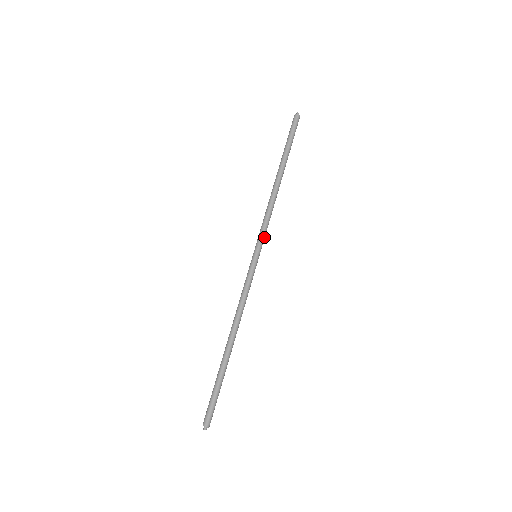
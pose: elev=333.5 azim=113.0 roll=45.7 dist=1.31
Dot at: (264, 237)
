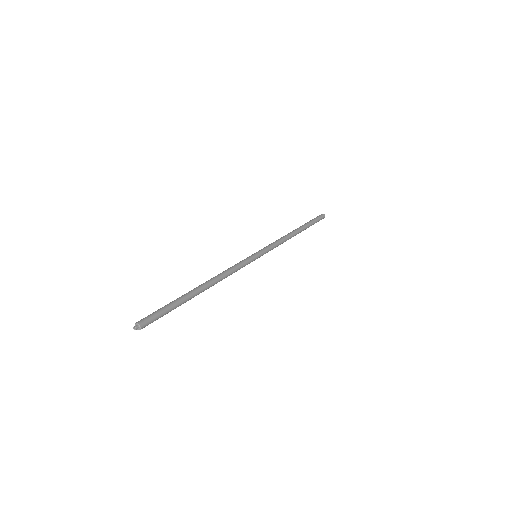
Dot at: (269, 250)
